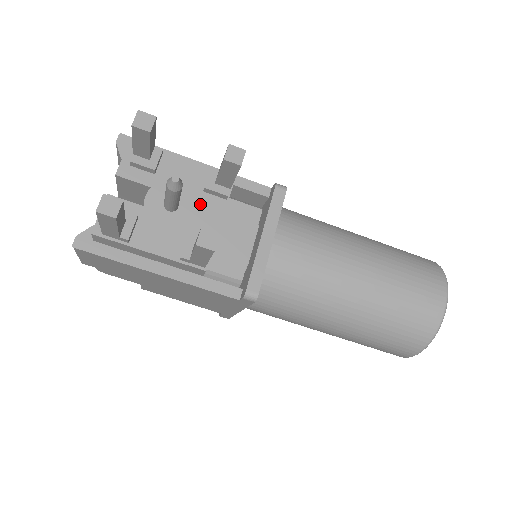
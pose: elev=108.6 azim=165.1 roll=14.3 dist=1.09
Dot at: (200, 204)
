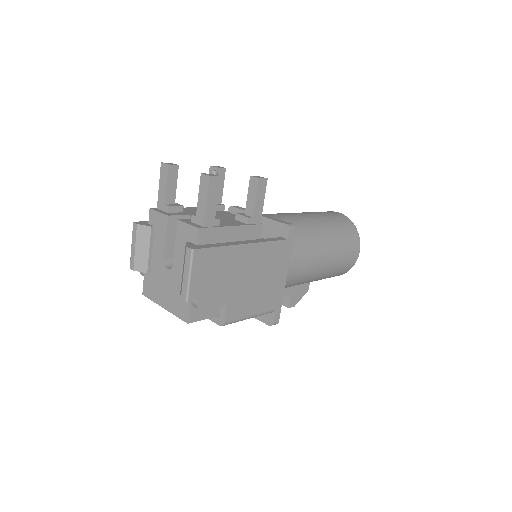
Dot at: (218, 214)
